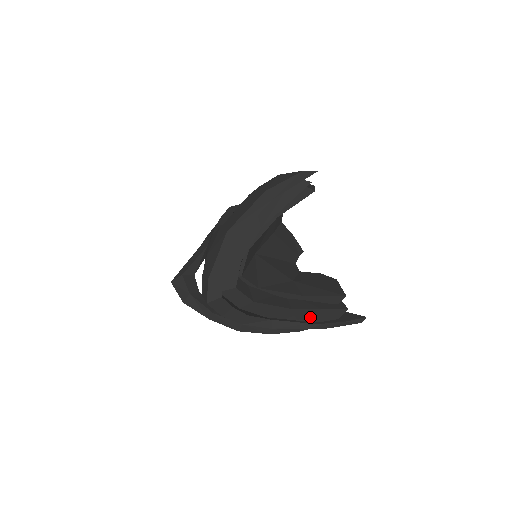
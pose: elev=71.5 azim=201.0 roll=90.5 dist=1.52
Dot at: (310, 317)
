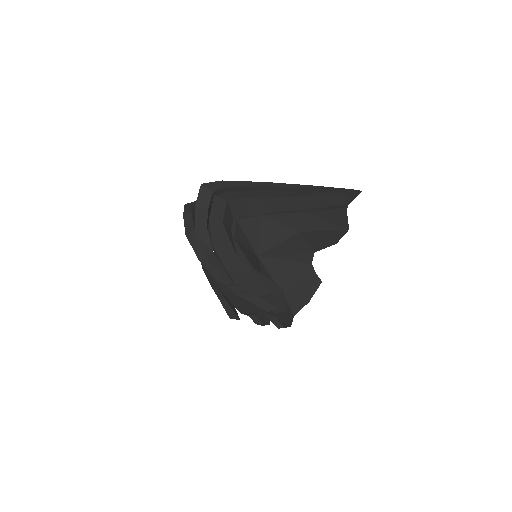
Dot at: (239, 276)
